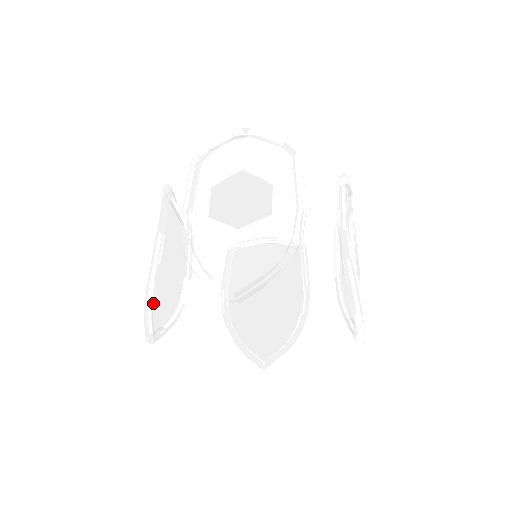
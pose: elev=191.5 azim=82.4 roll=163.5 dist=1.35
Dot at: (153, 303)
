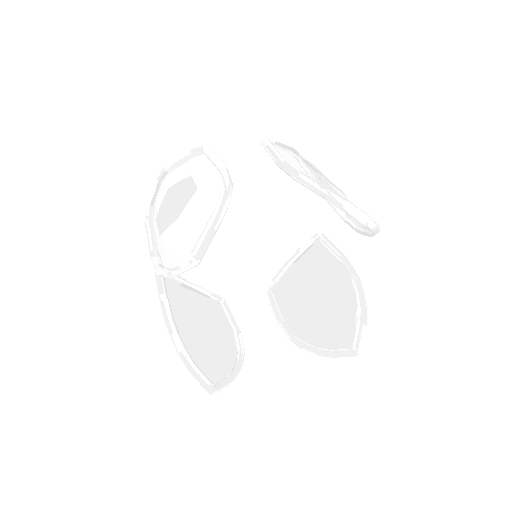
Dot at: (223, 217)
